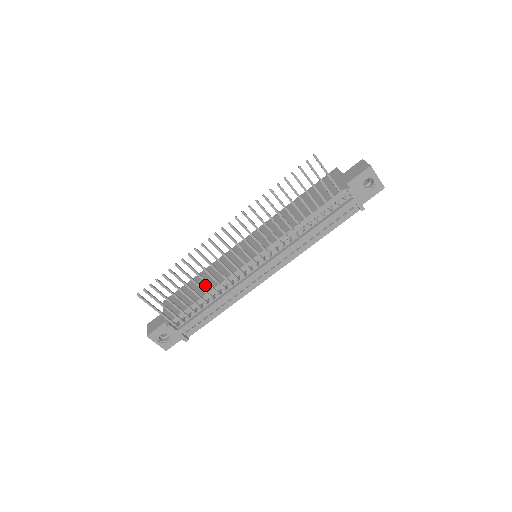
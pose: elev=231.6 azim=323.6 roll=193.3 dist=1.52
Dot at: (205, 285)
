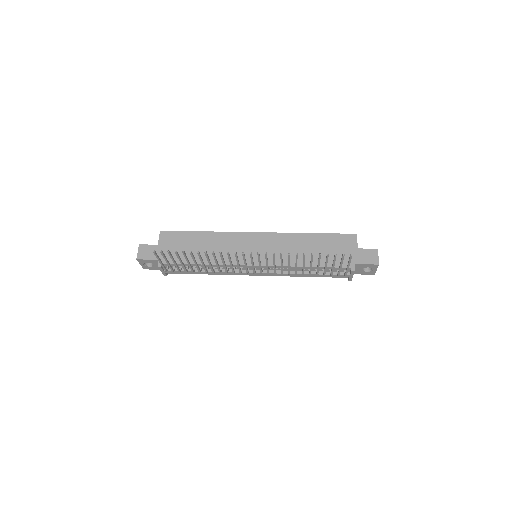
Dot at: occluded
